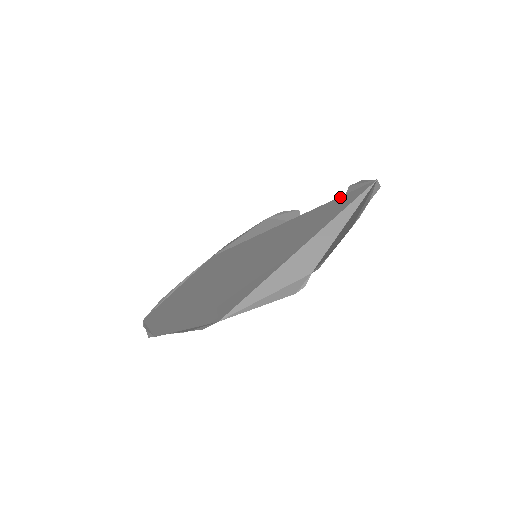
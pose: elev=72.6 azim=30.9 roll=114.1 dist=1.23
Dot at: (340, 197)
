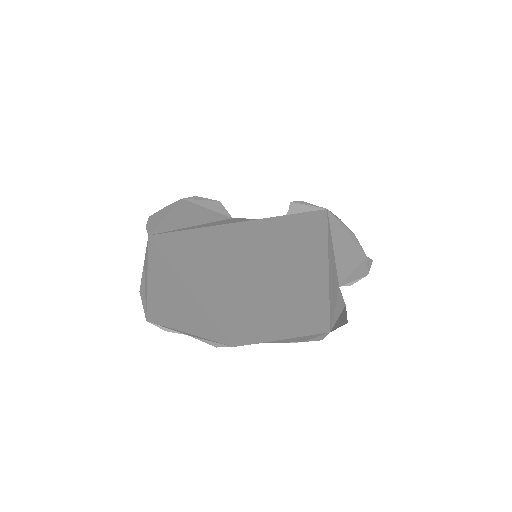
Dot at: (301, 214)
